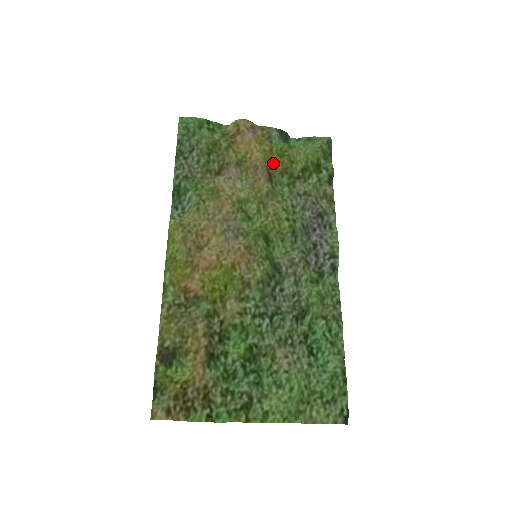
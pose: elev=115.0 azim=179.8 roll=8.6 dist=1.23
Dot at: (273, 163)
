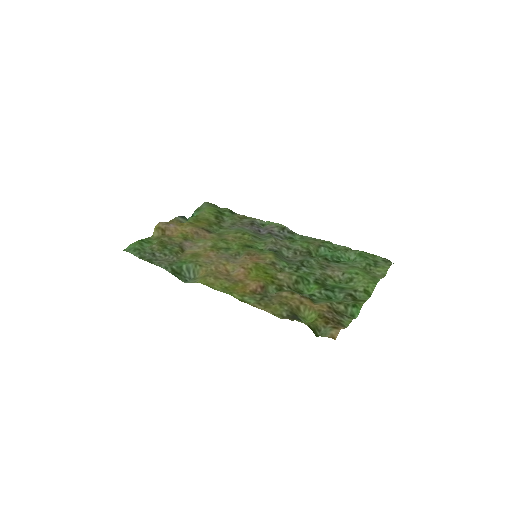
Dot at: (200, 226)
